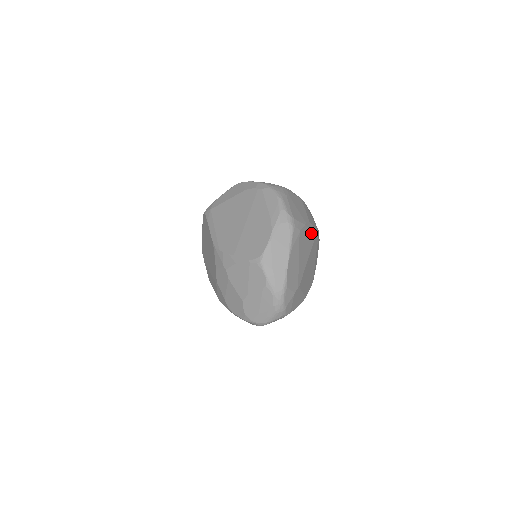
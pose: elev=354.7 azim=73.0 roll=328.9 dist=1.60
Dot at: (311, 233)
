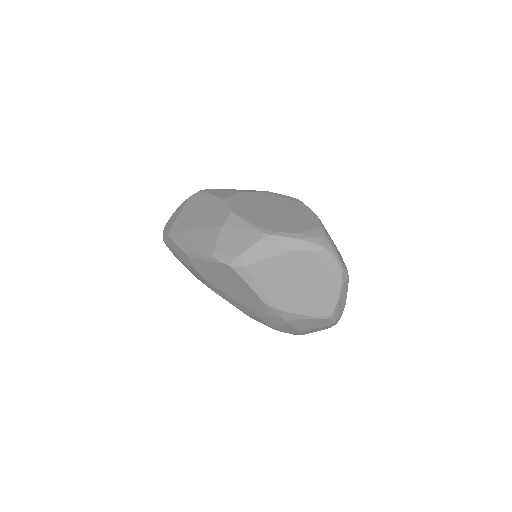
Dot at: occluded
